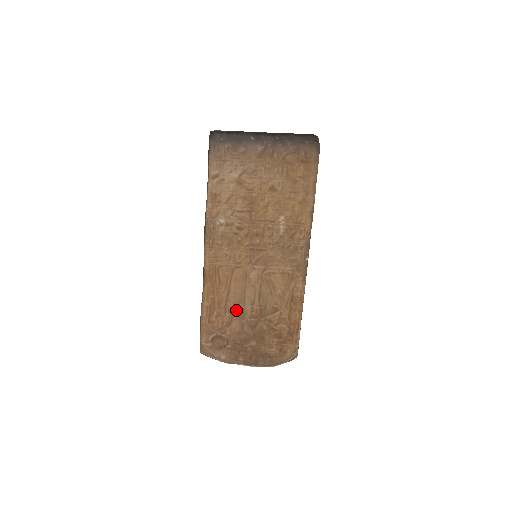
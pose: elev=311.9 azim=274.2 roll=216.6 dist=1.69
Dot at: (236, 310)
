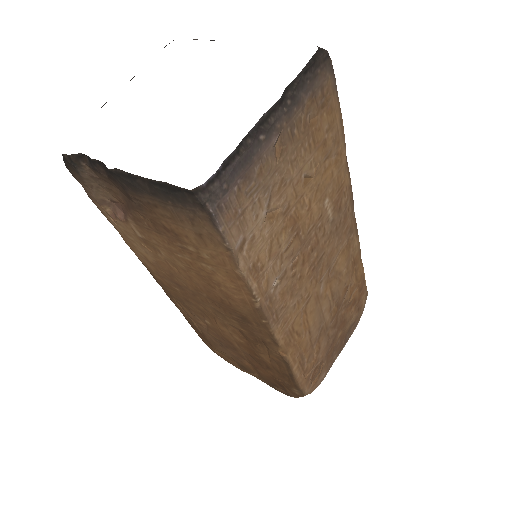
Dot at: (320, 333)
